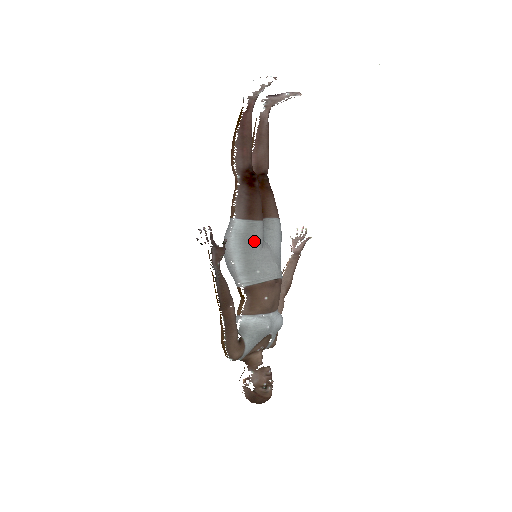
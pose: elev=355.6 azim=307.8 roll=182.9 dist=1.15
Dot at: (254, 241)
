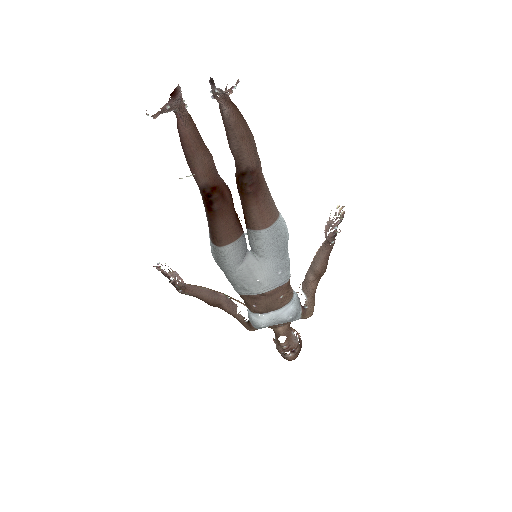
Dot at: (224, 264)
